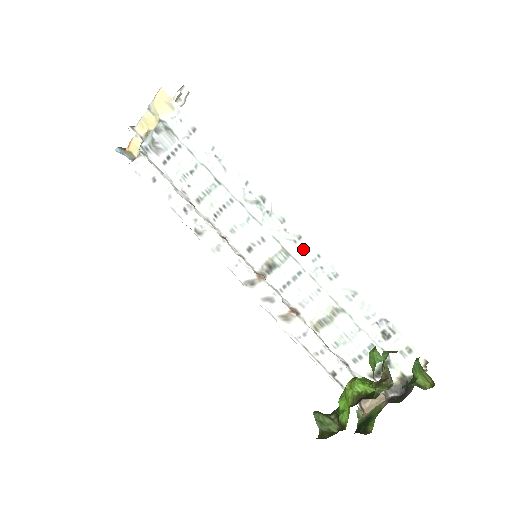
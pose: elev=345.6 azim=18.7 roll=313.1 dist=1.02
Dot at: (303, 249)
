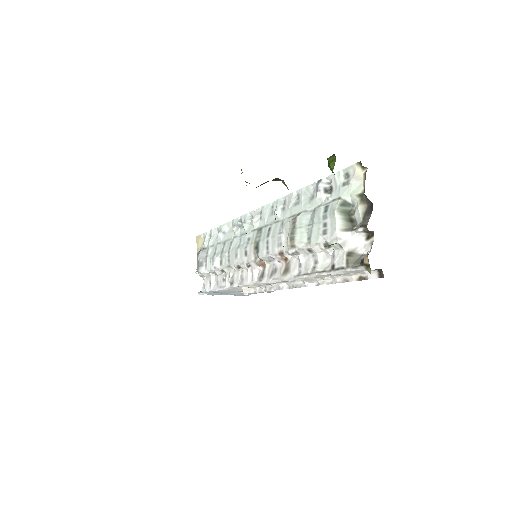
Dot at: (265, 215)
